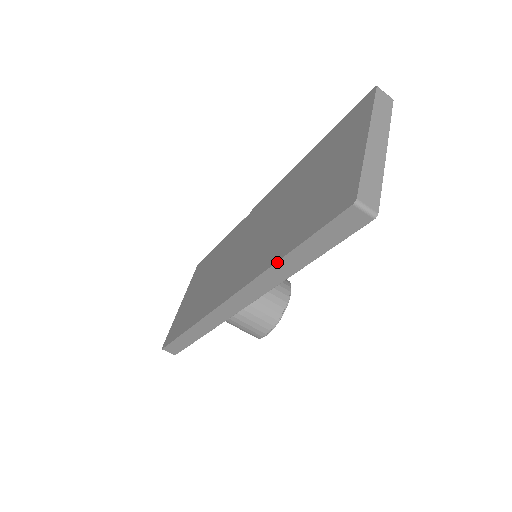
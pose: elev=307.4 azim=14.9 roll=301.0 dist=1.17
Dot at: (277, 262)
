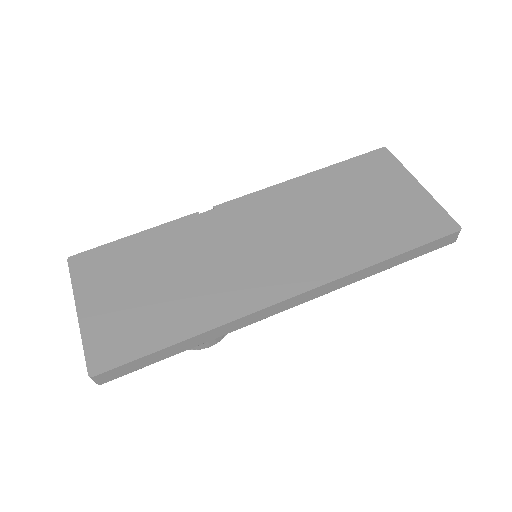
Dot at: (378, 263)
